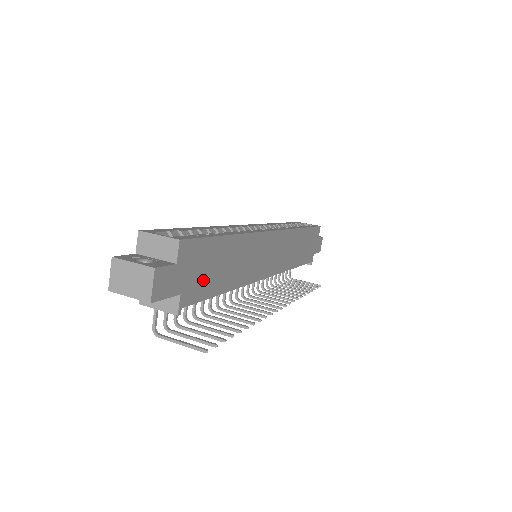
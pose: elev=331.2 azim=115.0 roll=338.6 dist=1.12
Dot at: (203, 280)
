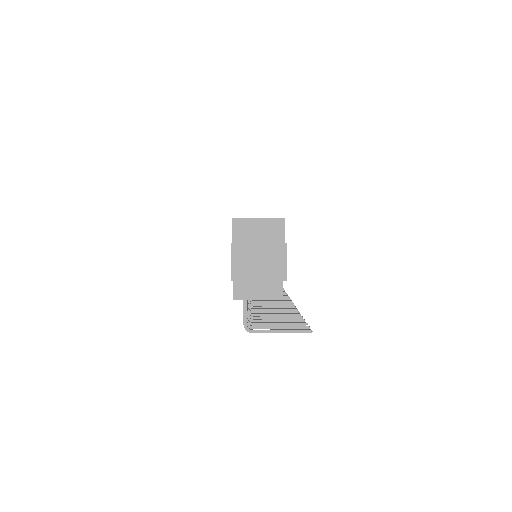
Dot at: occluded
